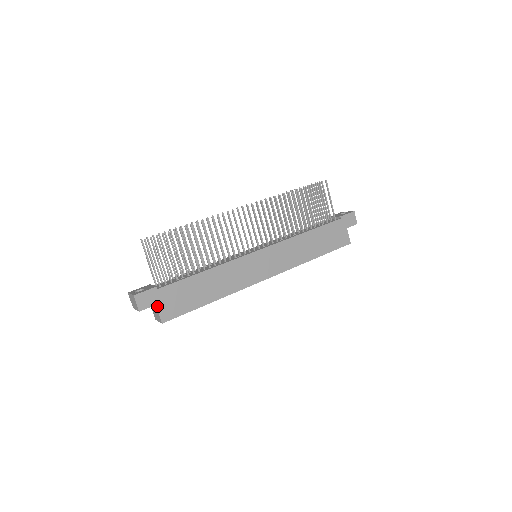
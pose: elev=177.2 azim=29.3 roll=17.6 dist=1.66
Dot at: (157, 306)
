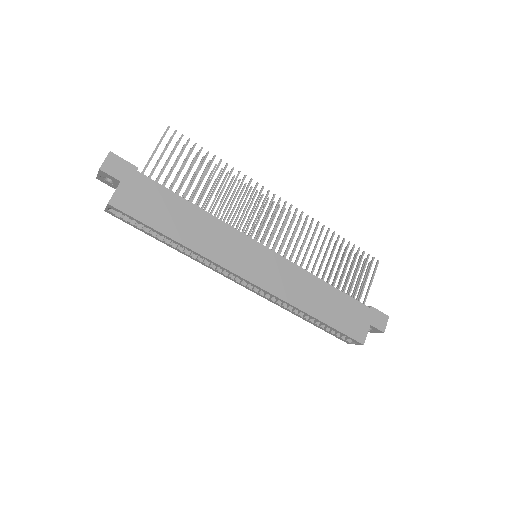
Dot at: (120, 184)
